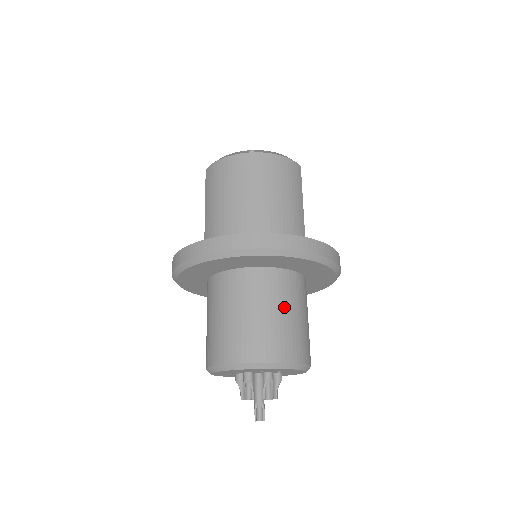
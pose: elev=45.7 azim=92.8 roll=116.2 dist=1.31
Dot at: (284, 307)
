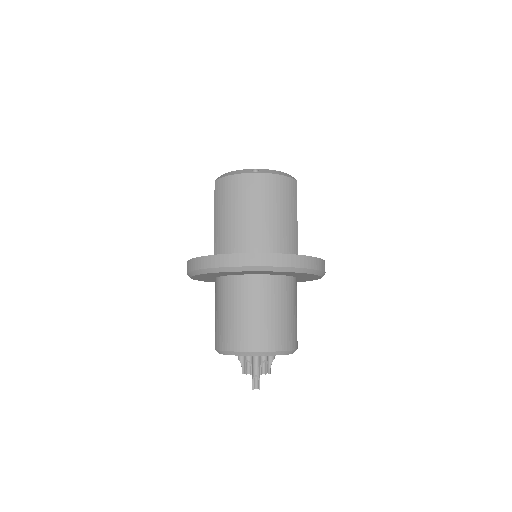
Dot at: (279, 307)
